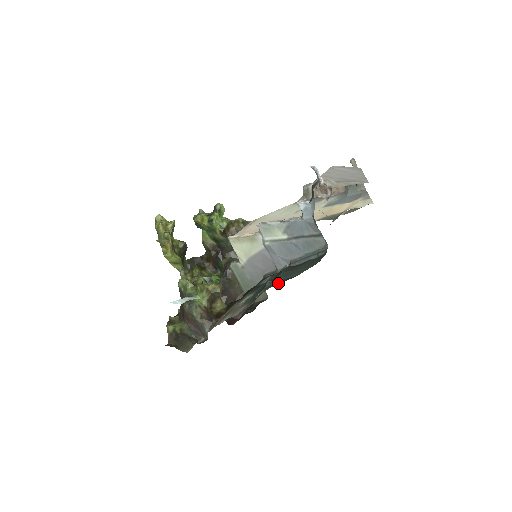
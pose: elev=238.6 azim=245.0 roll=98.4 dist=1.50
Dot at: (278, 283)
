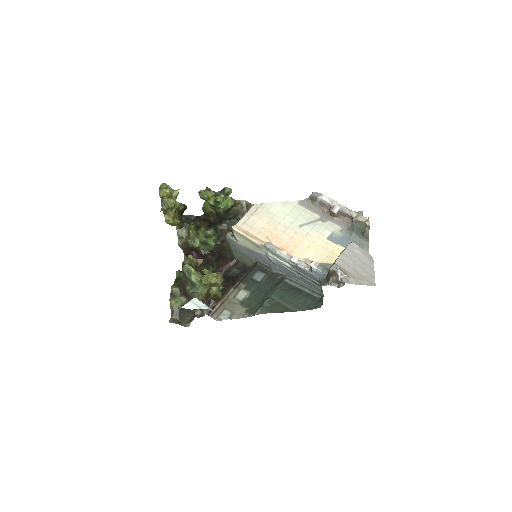
Dot at: (276, 311)
